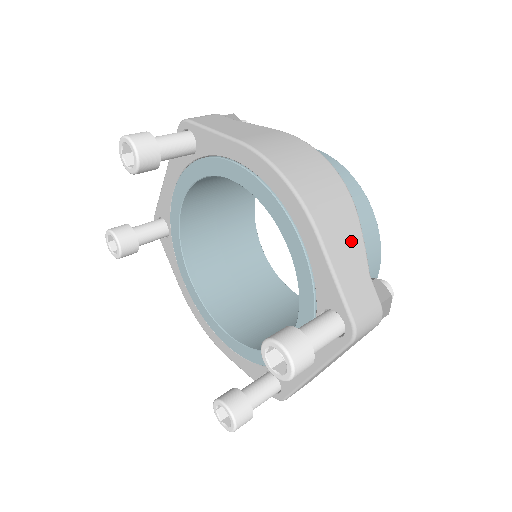
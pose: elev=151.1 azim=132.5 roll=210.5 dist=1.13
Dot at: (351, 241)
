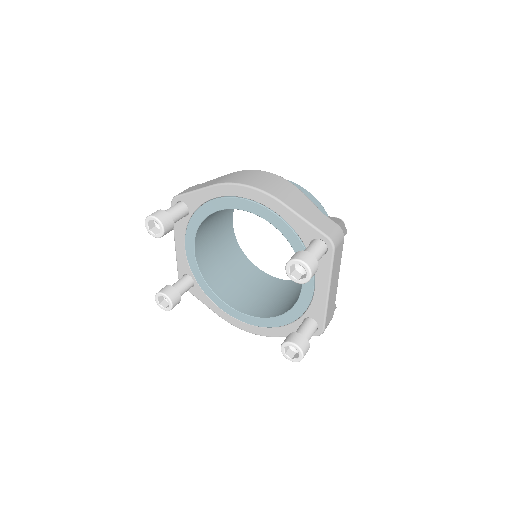
Dot at: (301, 200)
